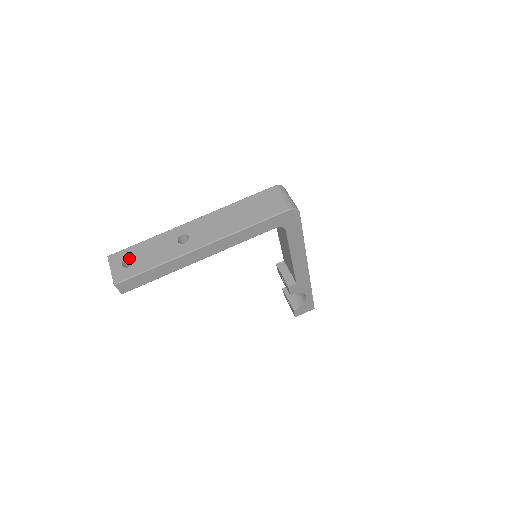
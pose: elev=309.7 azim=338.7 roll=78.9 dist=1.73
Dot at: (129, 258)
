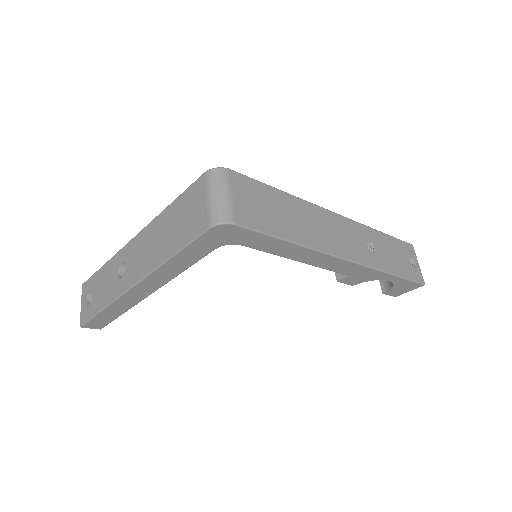
Dot at: (92, 291)
